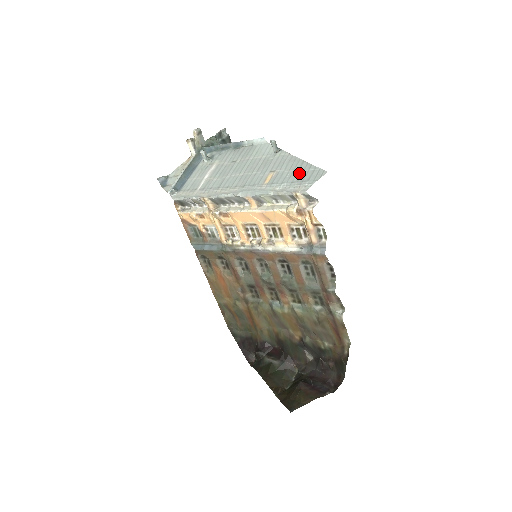
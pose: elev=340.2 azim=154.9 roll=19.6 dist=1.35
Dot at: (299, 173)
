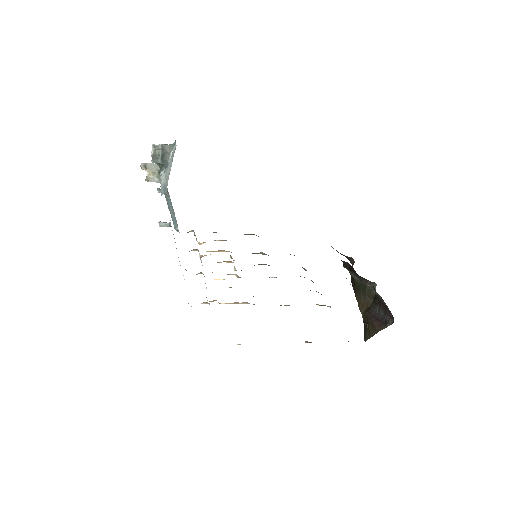
Dot at: occluded
